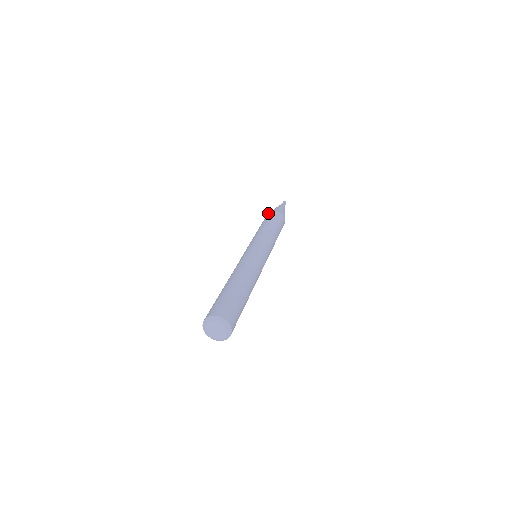
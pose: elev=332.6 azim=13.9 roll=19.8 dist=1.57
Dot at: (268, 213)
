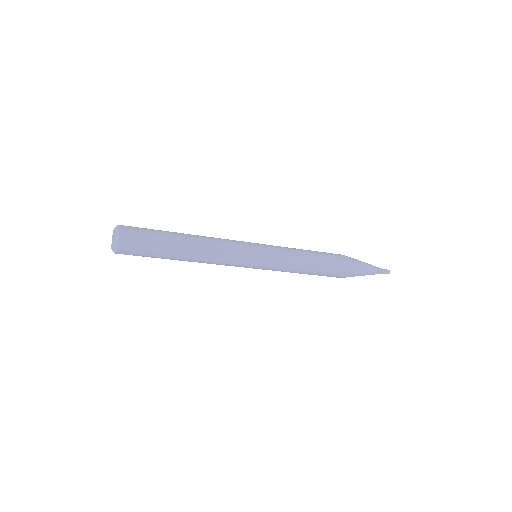
Dot at: occluded
